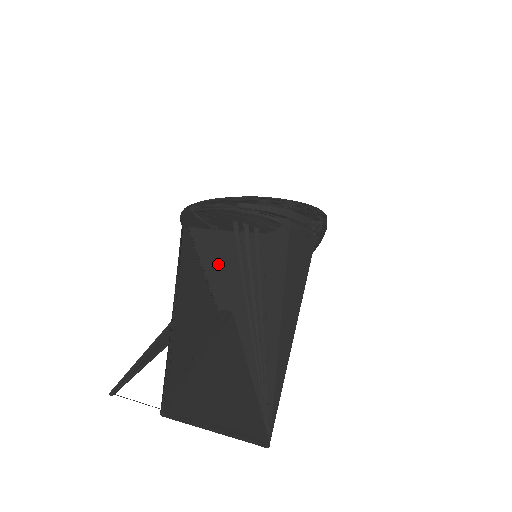
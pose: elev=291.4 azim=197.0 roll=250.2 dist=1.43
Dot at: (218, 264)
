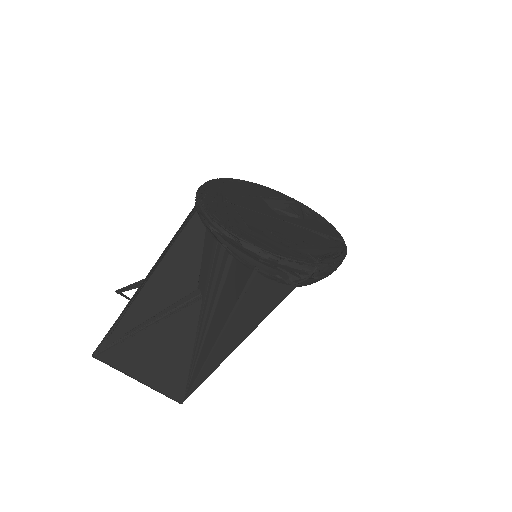
Dot at: (211, 251)
